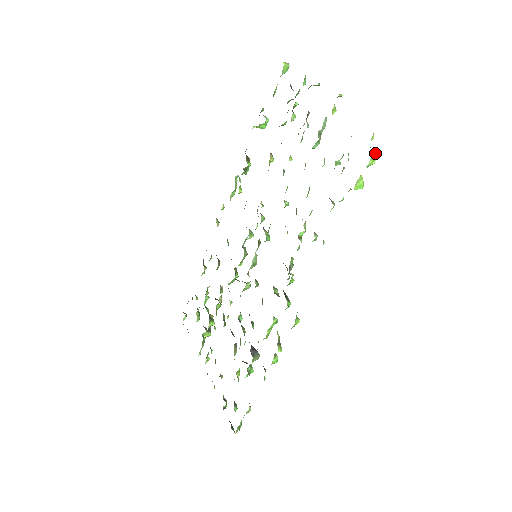
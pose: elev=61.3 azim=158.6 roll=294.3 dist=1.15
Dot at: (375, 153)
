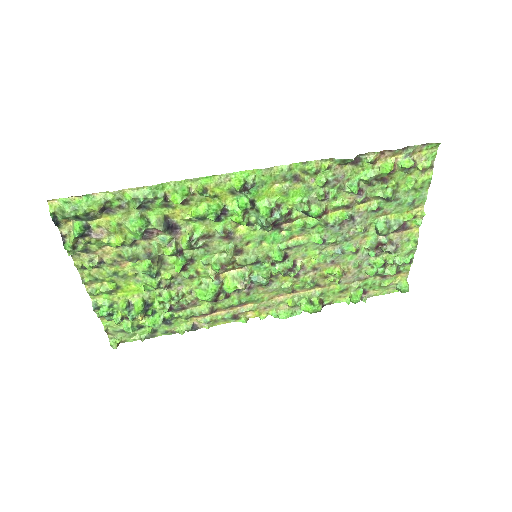
Dot at: (414, 162)
